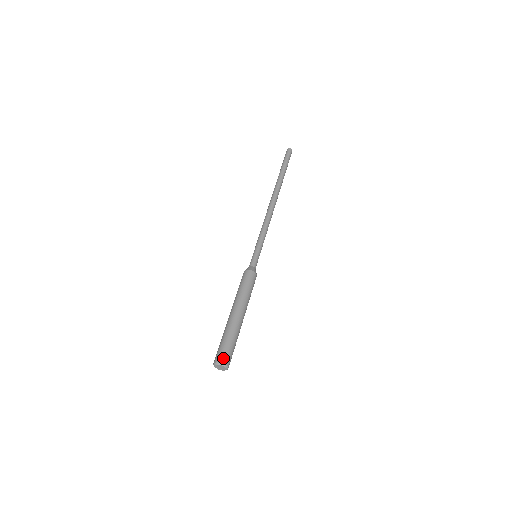
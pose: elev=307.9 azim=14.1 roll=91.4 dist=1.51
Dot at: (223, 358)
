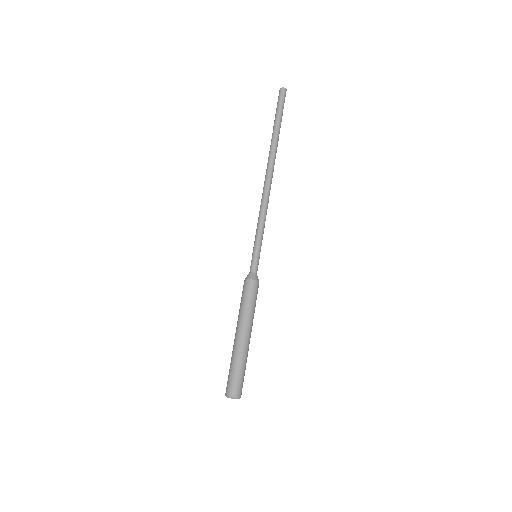
Dot at: (230, 391)
